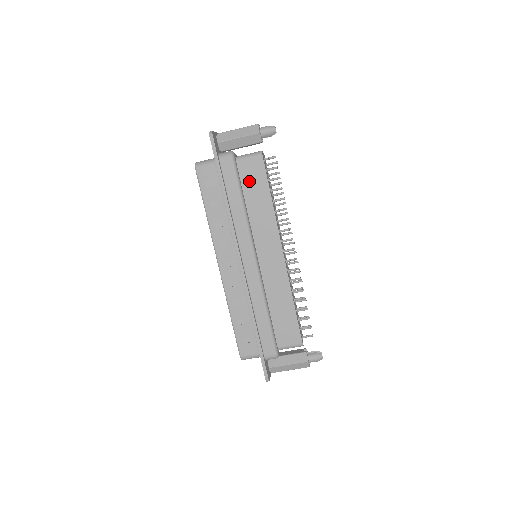
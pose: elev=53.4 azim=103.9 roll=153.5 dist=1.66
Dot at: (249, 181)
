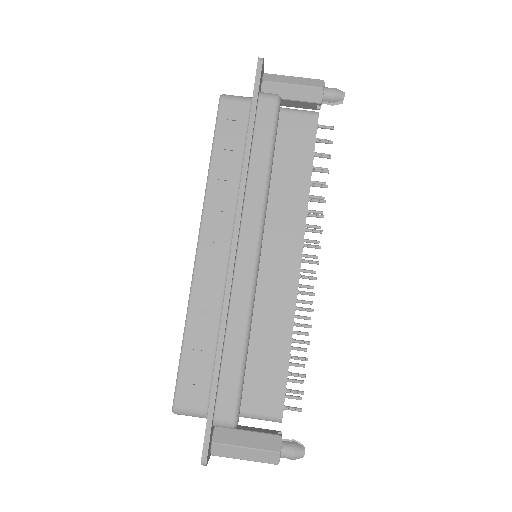
Dot at: (288, 142)
